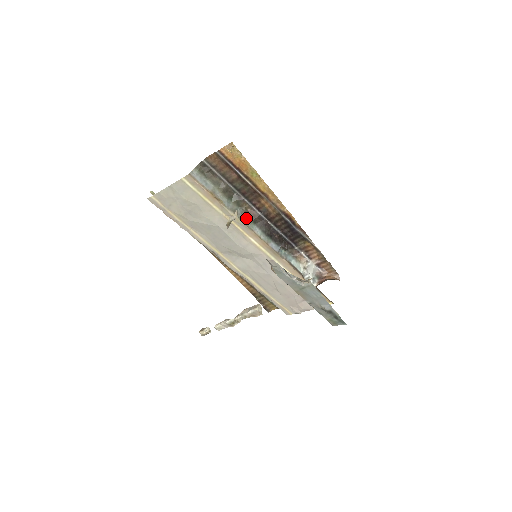
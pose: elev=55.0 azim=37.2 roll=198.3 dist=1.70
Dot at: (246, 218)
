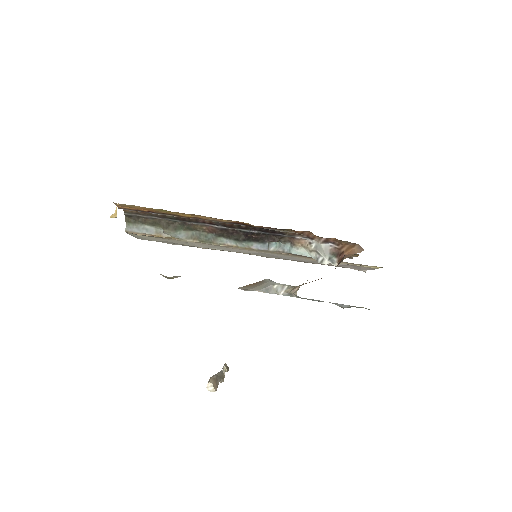
Dot at: (208, 238)
